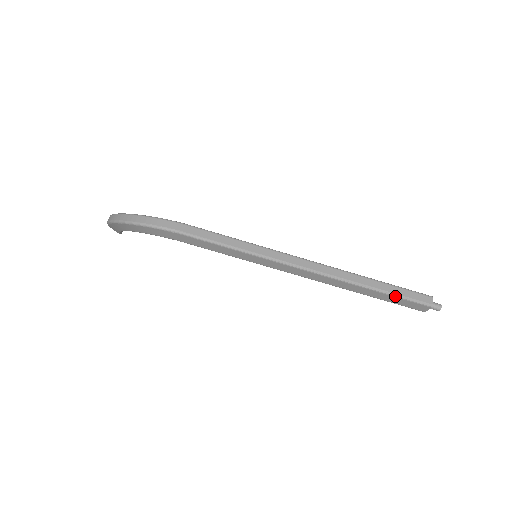
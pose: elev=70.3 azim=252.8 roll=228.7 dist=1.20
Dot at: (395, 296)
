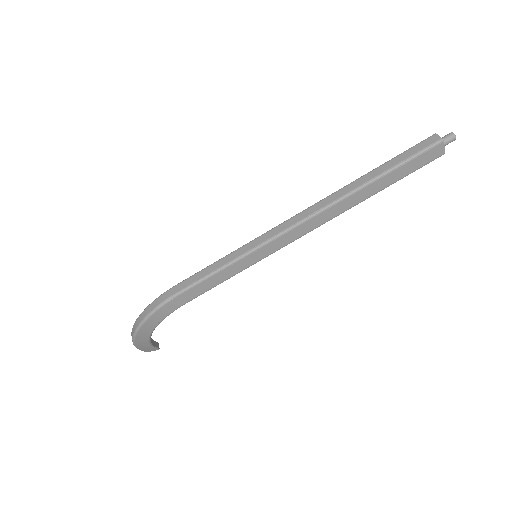
Dot at: (399, 166)
